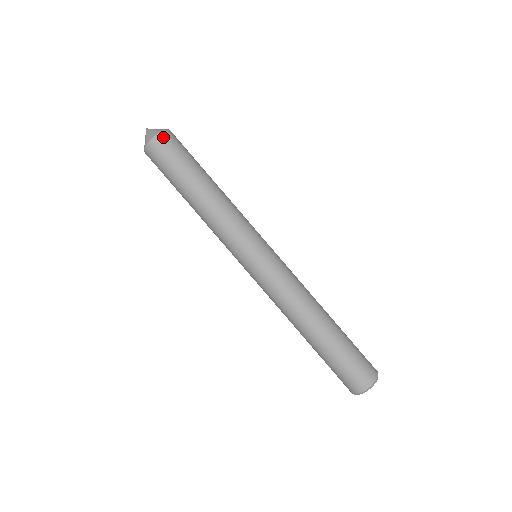
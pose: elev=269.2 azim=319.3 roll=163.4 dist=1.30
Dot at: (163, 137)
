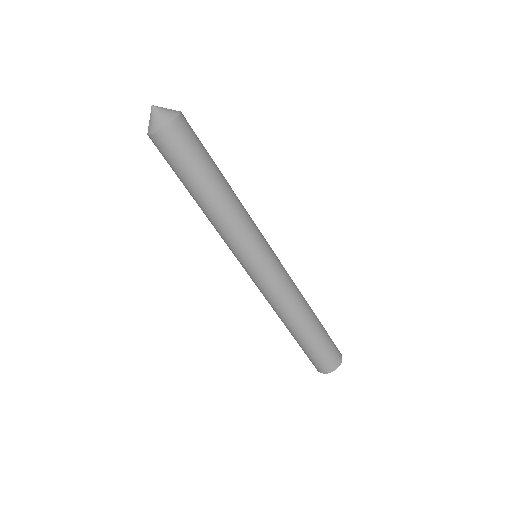
Dot at: (167, 133)
